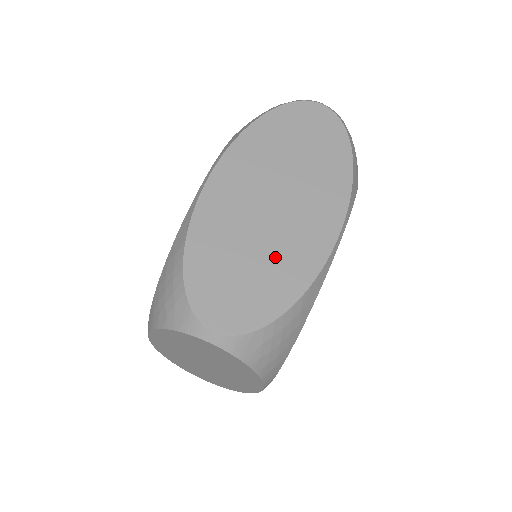
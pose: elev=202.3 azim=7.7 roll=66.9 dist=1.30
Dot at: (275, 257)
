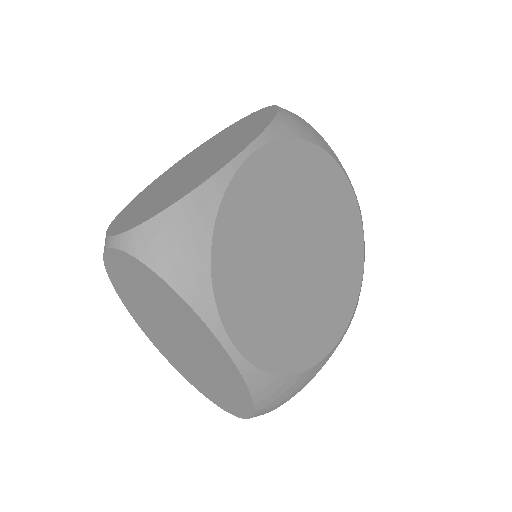
Dot at: (183, 183)
